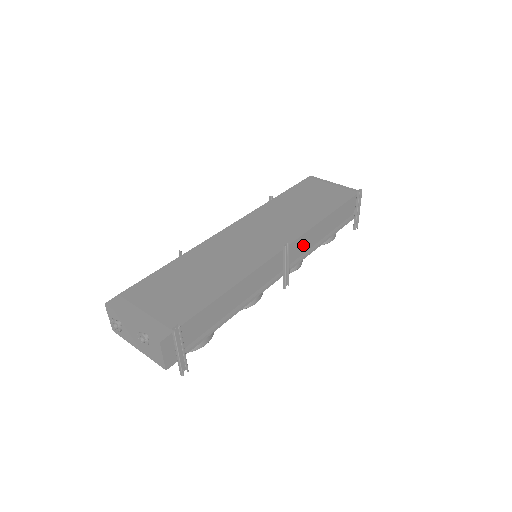
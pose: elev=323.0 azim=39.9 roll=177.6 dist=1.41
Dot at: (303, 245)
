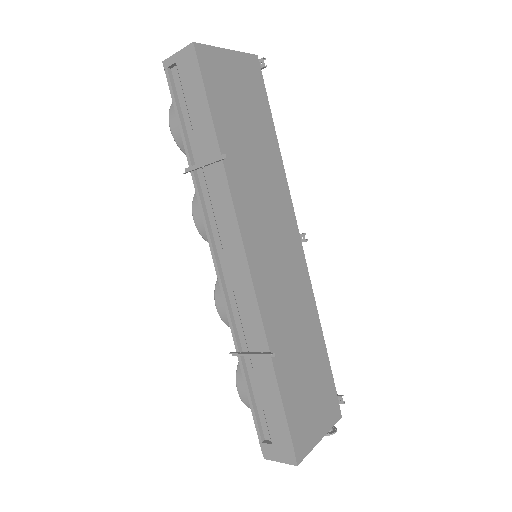
Dot at: occluded
